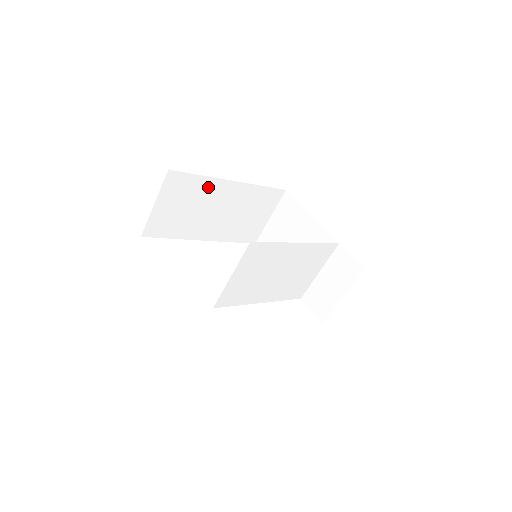
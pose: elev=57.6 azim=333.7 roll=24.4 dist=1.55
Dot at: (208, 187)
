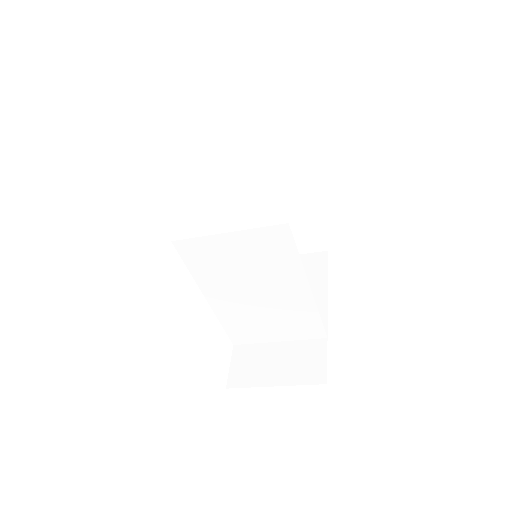
Dot at: (289, 159)
